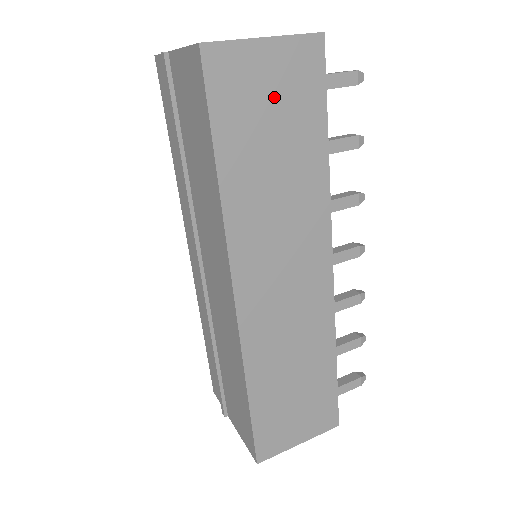
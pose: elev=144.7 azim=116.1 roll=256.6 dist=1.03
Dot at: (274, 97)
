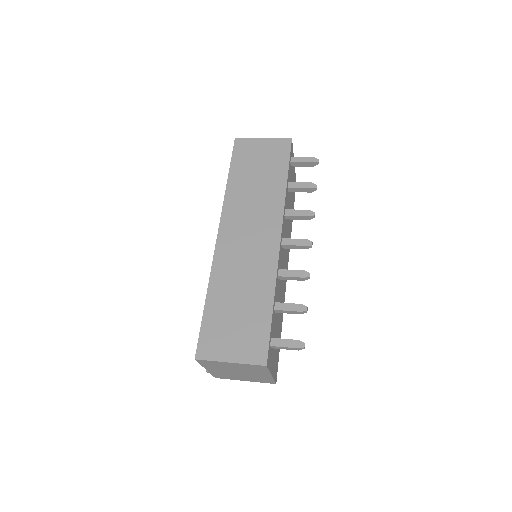
Dot at: (262, 158)
